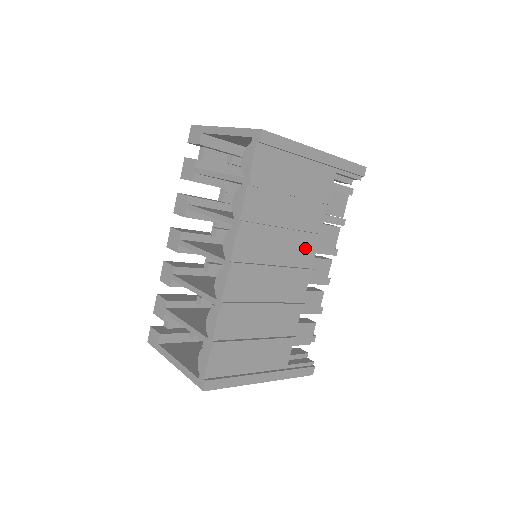
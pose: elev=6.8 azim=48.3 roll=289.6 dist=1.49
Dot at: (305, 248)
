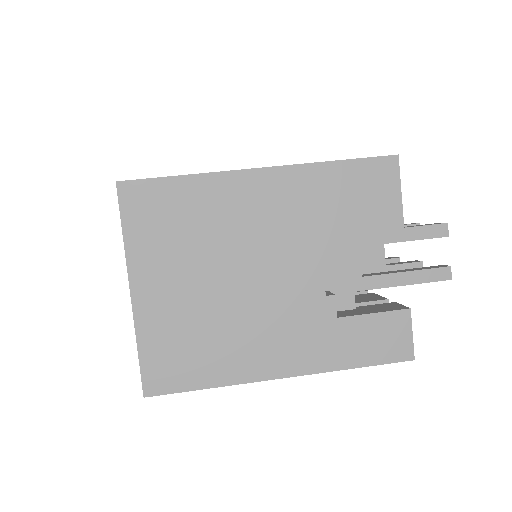
Dot at: occluded
